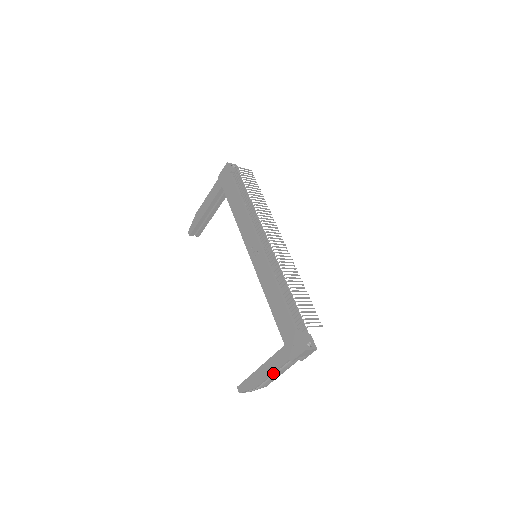
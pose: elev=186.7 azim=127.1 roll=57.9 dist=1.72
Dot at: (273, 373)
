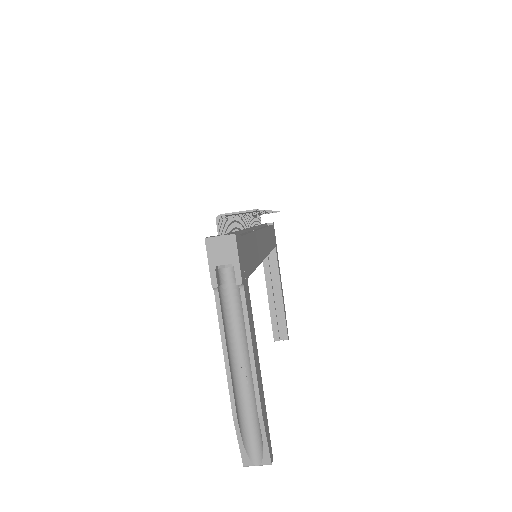
Dot at: (224, 349)
